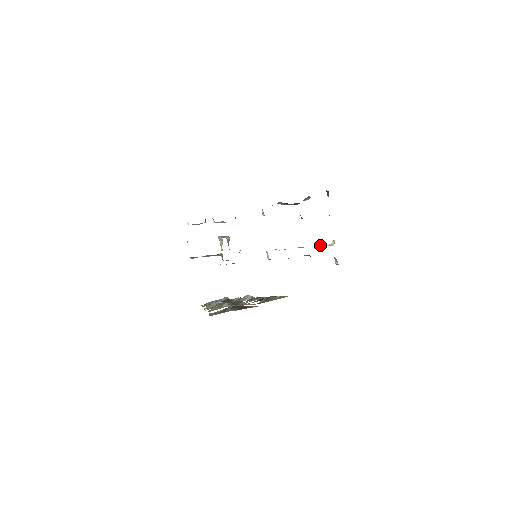
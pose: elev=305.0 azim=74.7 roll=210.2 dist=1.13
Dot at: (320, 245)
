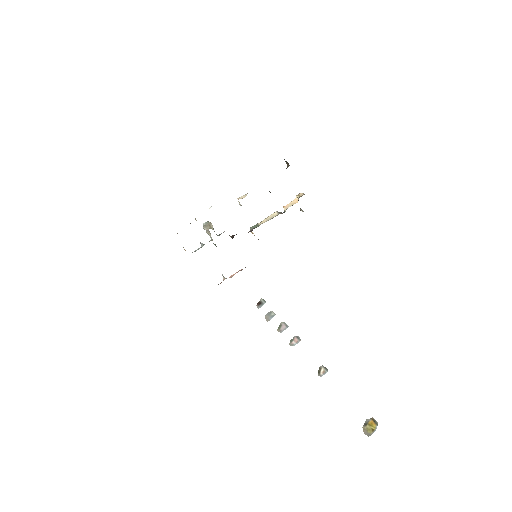
Dot at: (288, 205)
